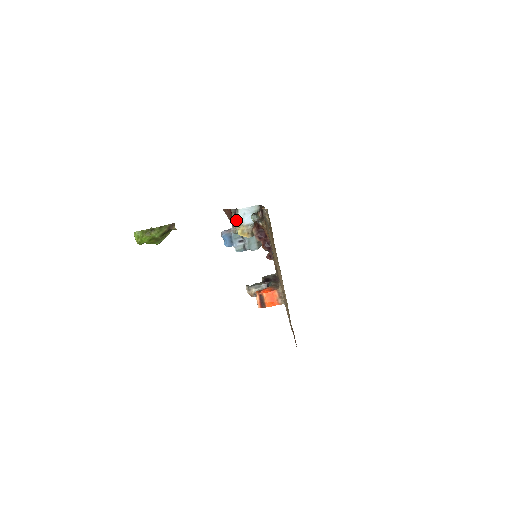
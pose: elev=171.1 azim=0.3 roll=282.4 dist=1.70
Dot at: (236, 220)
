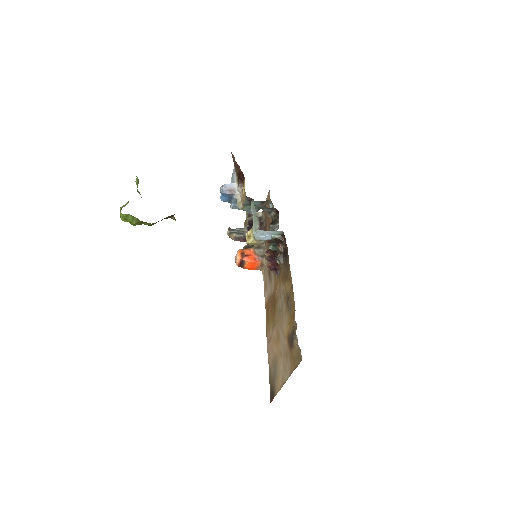
Dot at: (247, 204)
